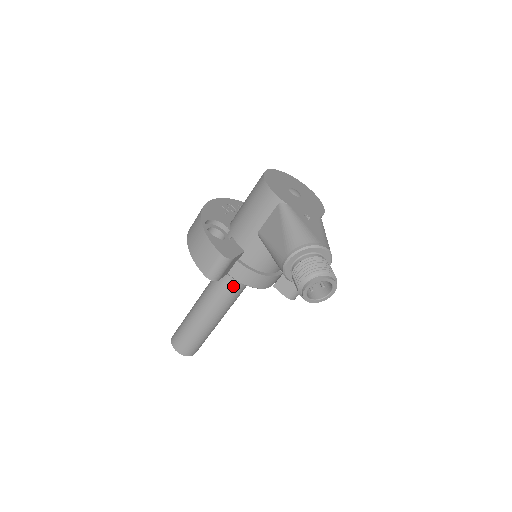
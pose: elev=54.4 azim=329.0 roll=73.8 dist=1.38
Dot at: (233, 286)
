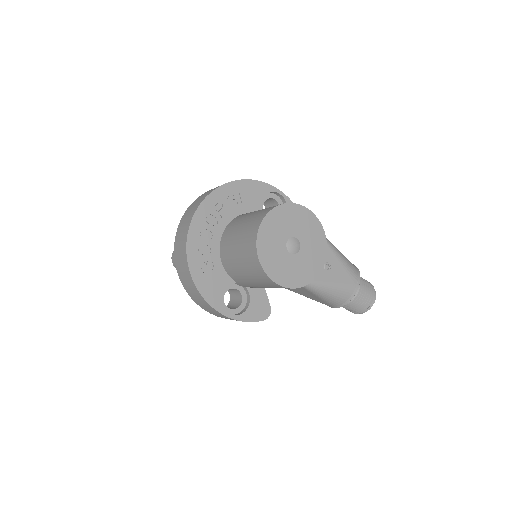
Dot at: occluded
